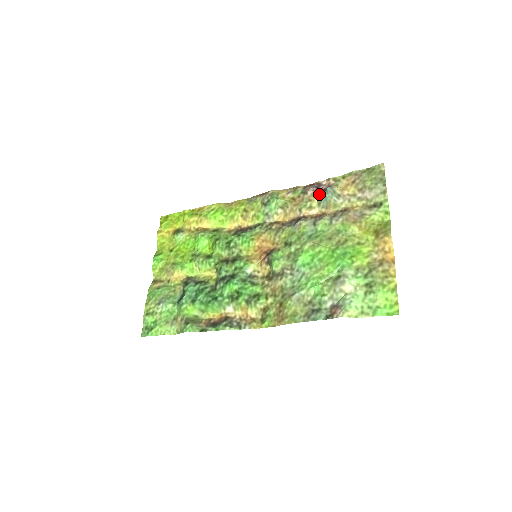
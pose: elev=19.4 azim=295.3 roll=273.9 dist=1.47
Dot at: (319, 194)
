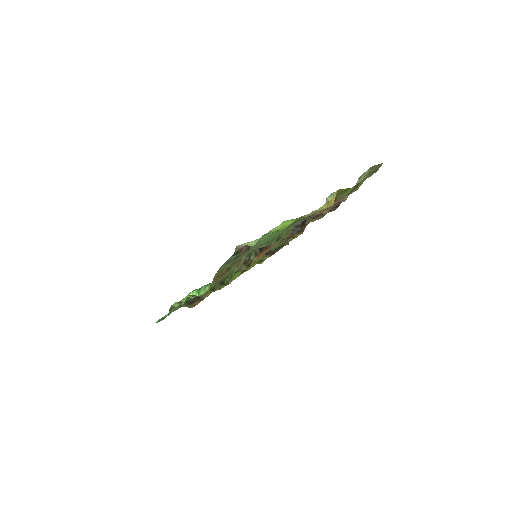
Dot at: occluded
